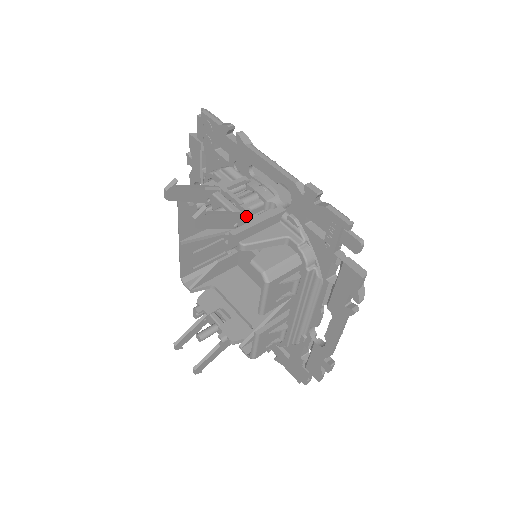
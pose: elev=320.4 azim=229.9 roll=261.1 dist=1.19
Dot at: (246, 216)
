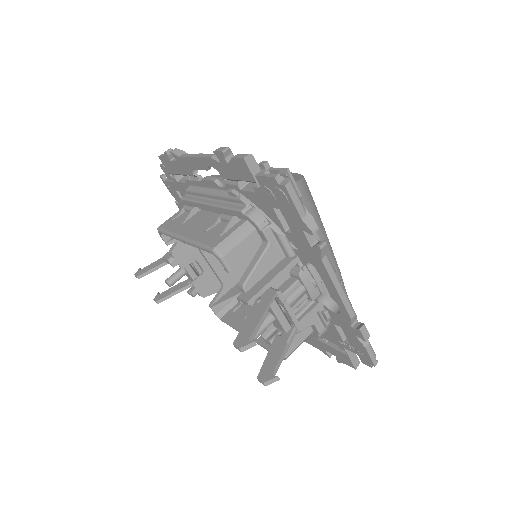
Dot at: (294, 331)
